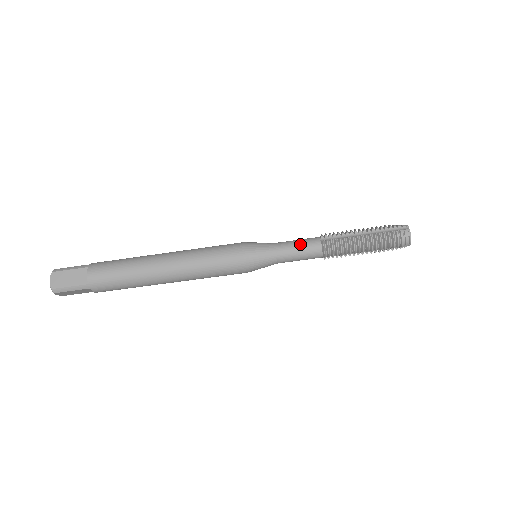
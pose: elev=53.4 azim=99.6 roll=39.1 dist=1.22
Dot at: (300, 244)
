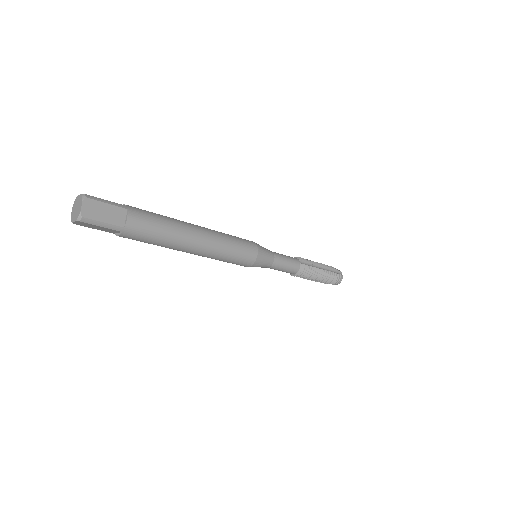
Dot at: (289, 260)
